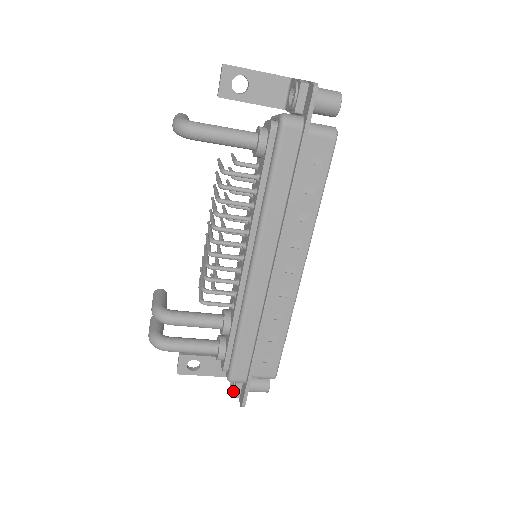
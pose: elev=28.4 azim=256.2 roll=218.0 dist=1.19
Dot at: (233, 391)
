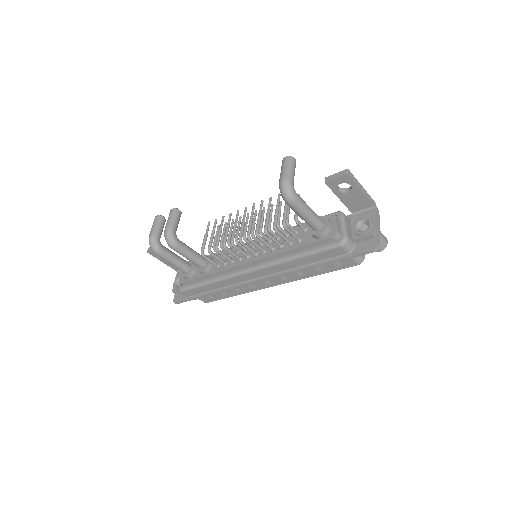
Dot at: (175, 289)
